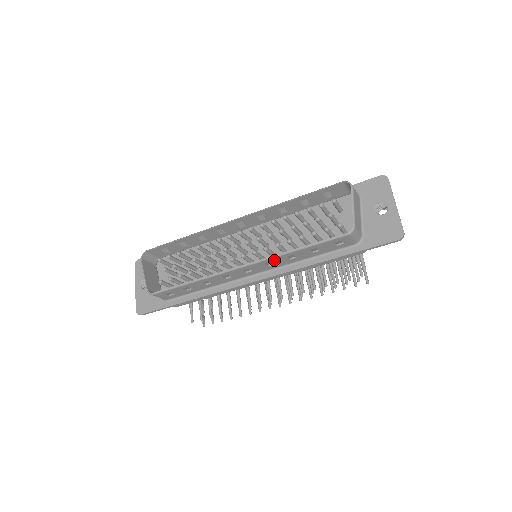
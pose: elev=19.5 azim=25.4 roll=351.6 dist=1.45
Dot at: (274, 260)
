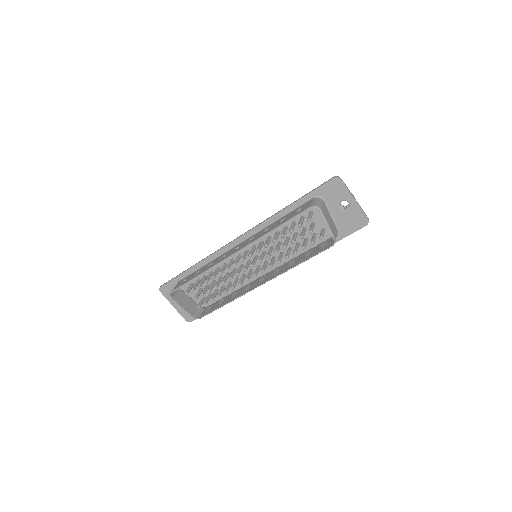
Dot at: (281, 272)
